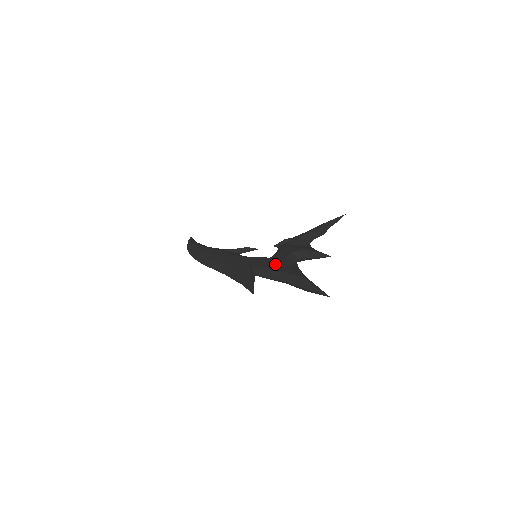
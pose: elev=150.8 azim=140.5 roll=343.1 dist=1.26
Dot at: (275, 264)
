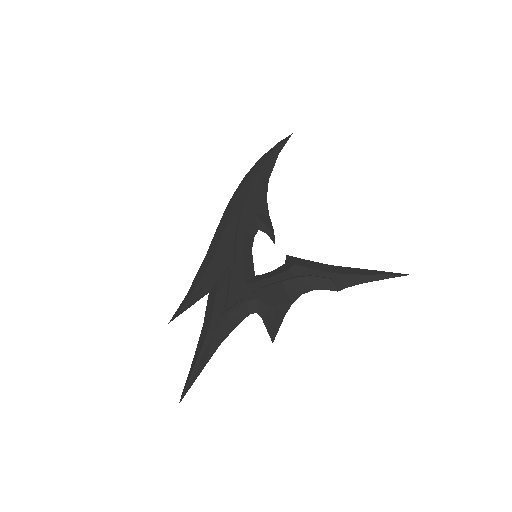
Dot at: (229, 301)
